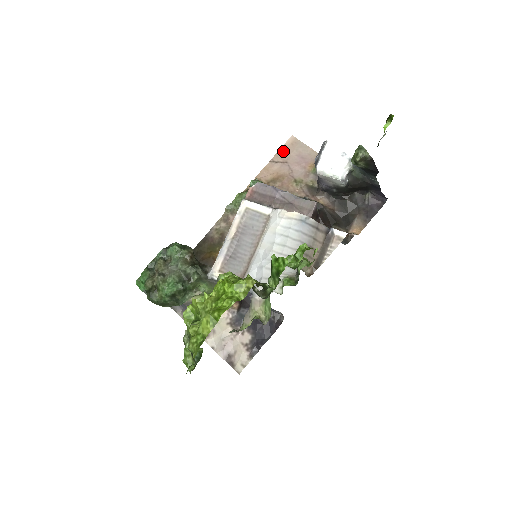
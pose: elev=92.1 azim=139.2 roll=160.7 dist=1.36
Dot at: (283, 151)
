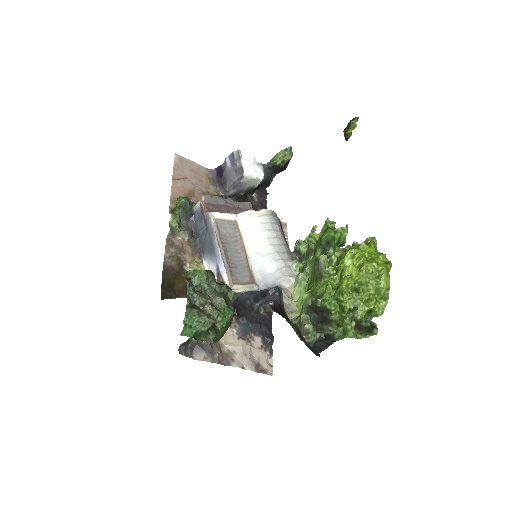
Dot at: (177, 168)
